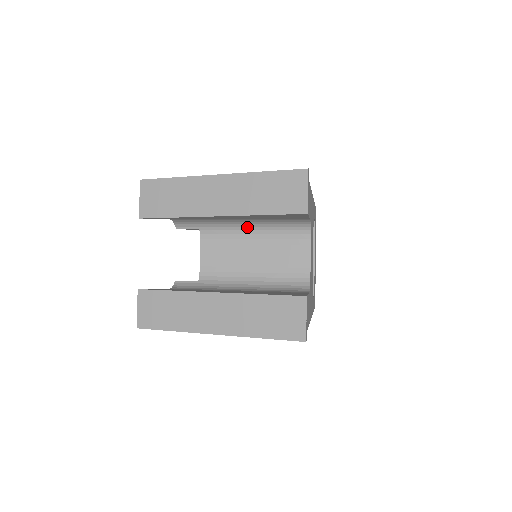
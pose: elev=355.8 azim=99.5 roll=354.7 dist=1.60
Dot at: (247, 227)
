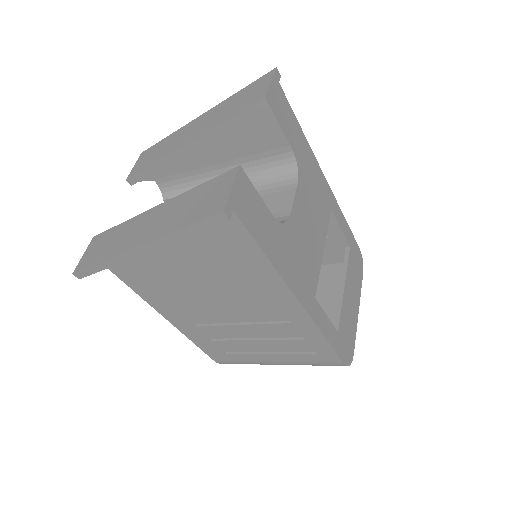
Dot at: occluded
